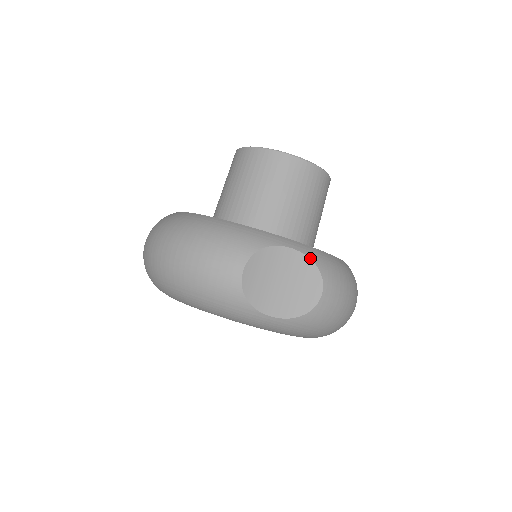
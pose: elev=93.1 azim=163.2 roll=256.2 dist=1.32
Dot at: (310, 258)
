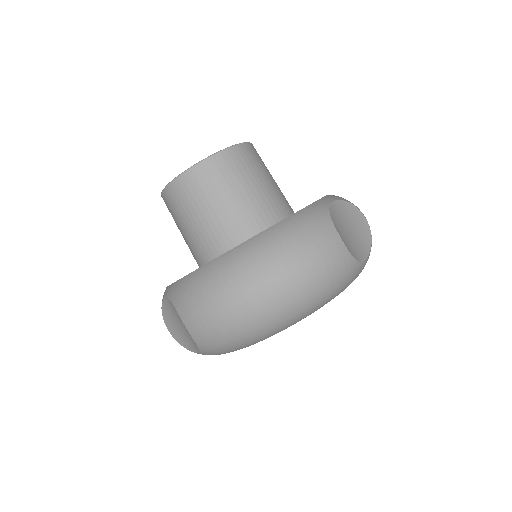
Dot at: (342, 200)
